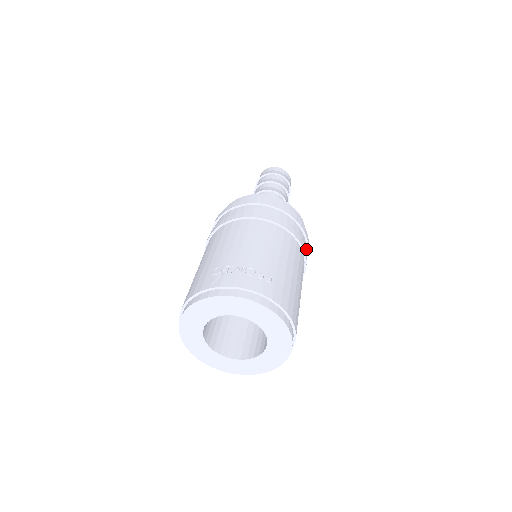
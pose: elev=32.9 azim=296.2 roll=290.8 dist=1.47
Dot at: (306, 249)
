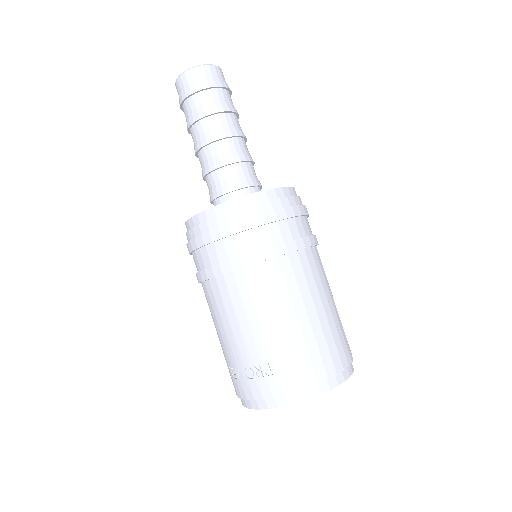
Dot at: (289, 218)
